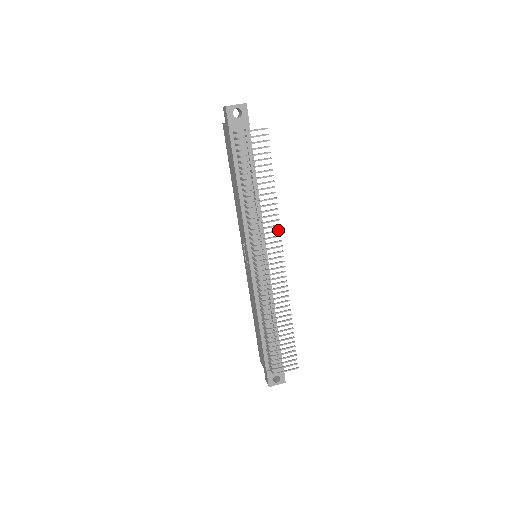
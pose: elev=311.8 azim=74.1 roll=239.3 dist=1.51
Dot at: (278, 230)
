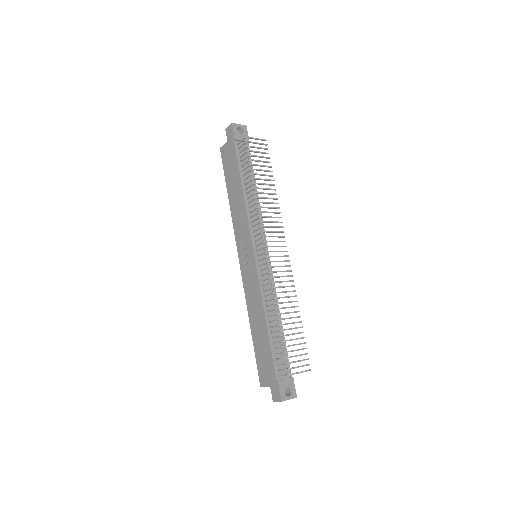
Dot at: occluded
